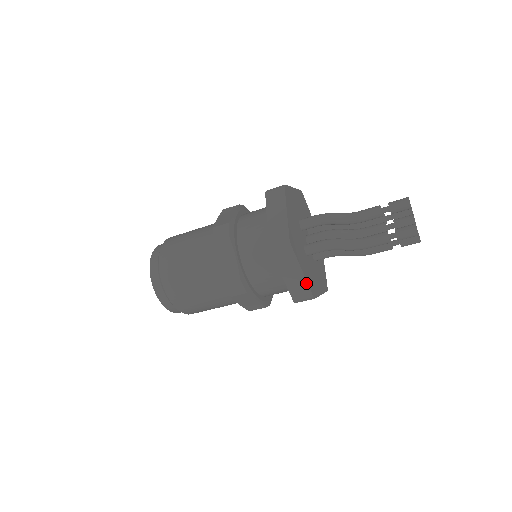
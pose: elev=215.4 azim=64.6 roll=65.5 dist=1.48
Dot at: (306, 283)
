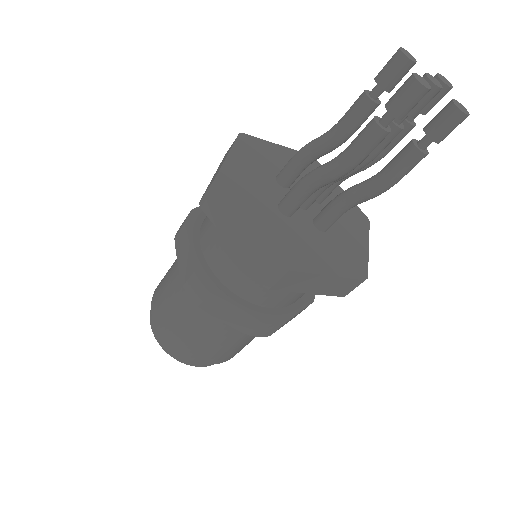
Dot at: (262, 244)
